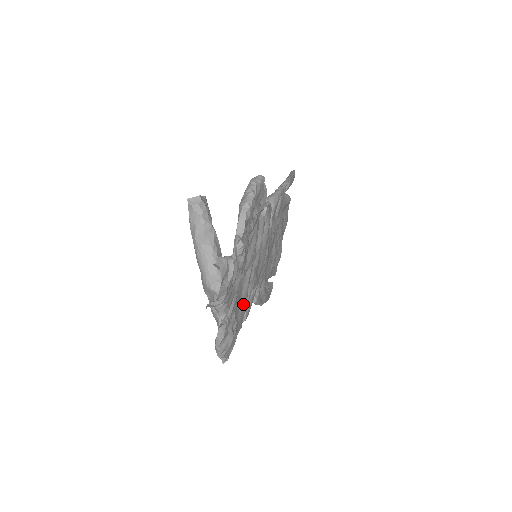
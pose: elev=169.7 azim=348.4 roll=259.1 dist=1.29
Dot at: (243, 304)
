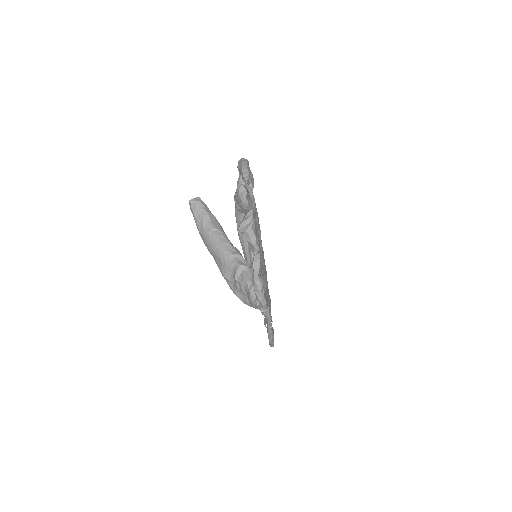
Dot at: (263, 262)
